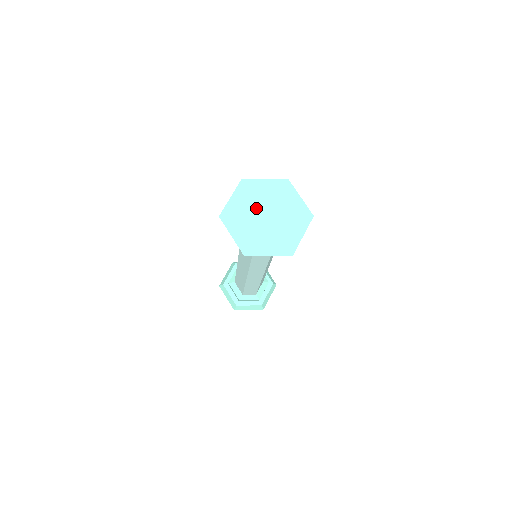
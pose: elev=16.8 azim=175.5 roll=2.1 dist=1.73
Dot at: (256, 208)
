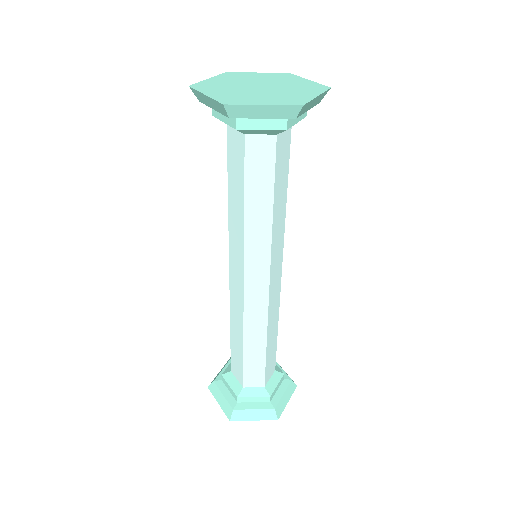
Dot at: (244, 83)
